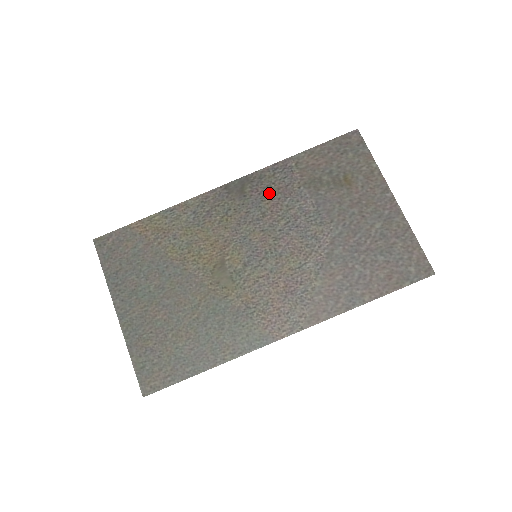
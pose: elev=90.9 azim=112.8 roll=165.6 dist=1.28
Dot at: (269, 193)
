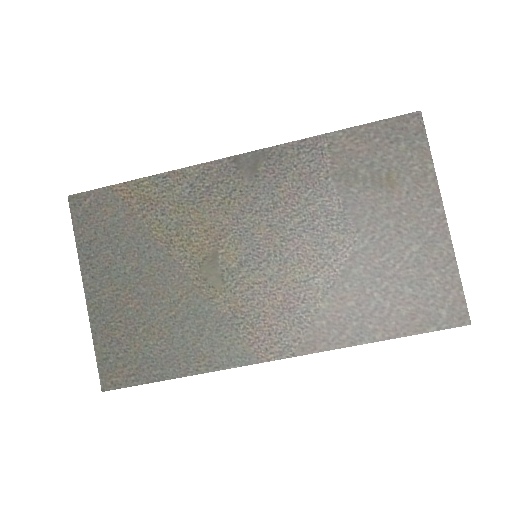
Dot at: (287, 178)
